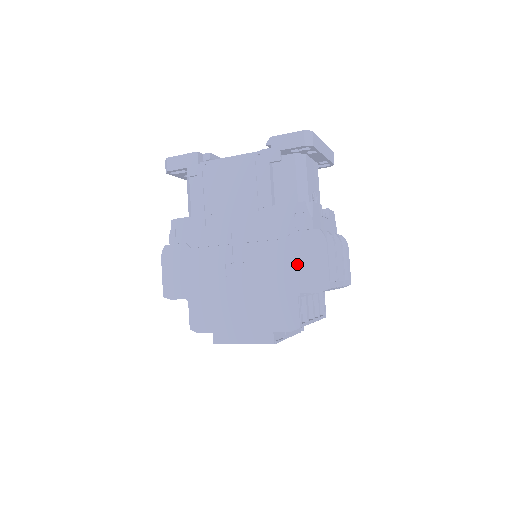
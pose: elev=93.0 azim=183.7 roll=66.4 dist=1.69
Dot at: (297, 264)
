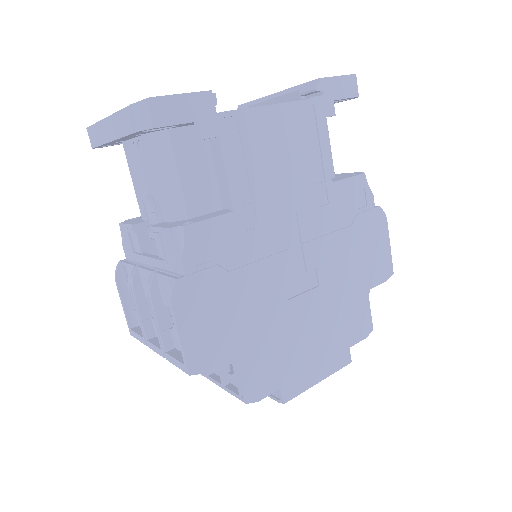
Dot at: (365, 255)
